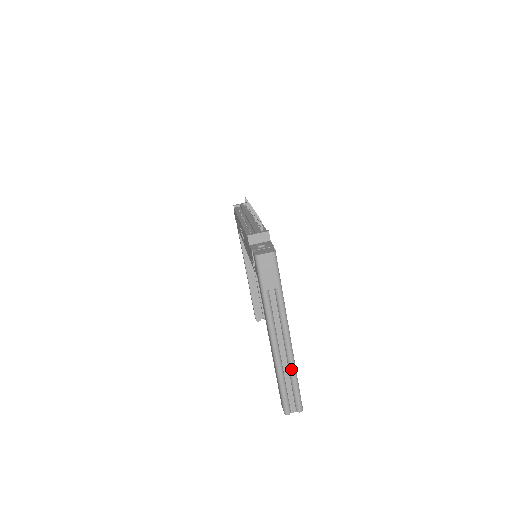
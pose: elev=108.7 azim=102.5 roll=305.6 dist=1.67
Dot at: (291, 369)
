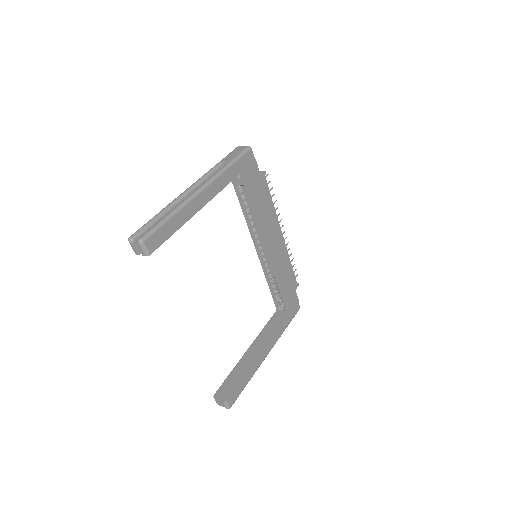
Dot at: (176, 207)
